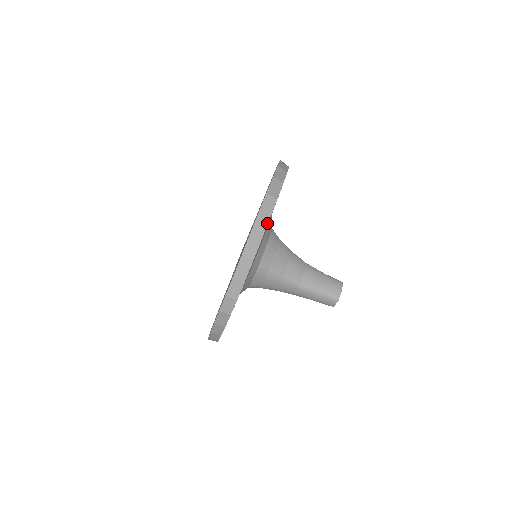
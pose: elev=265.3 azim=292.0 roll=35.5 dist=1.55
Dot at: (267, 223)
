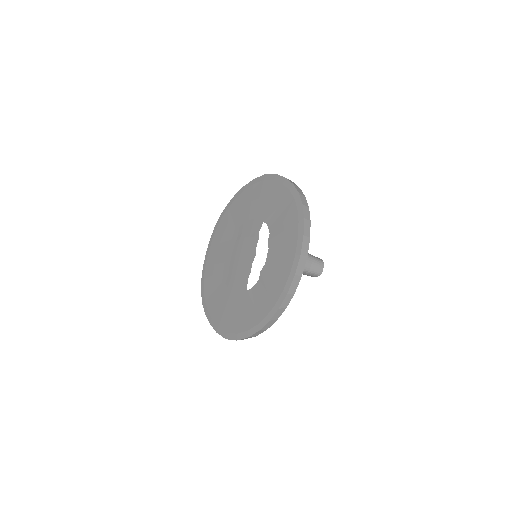
Dot at: occluded
